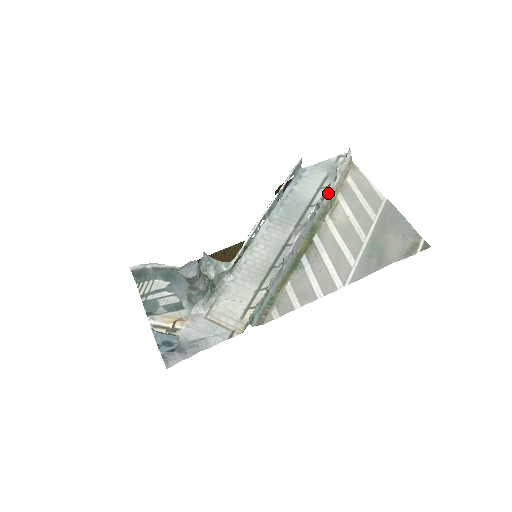
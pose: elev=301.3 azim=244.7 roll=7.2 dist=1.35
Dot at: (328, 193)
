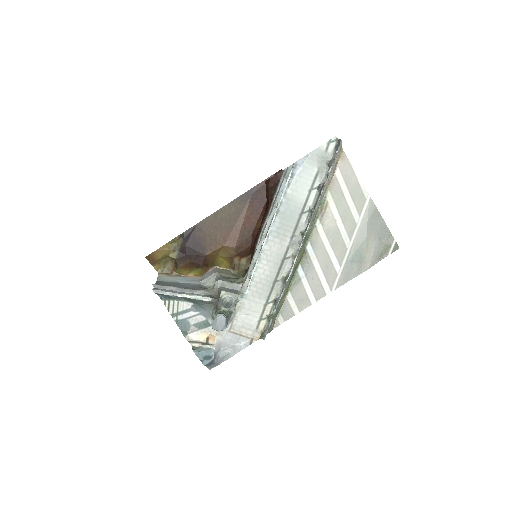
Dot at: (319, 199)
